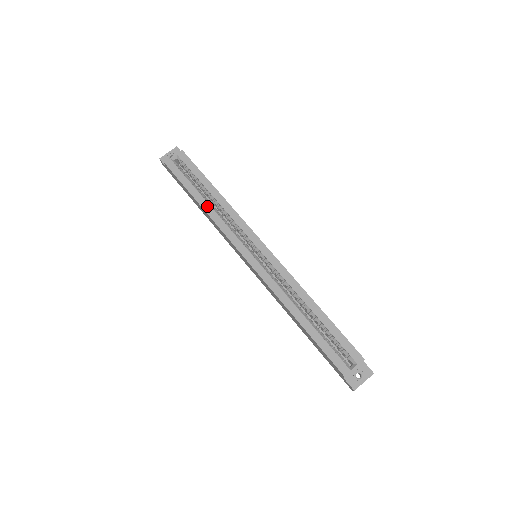
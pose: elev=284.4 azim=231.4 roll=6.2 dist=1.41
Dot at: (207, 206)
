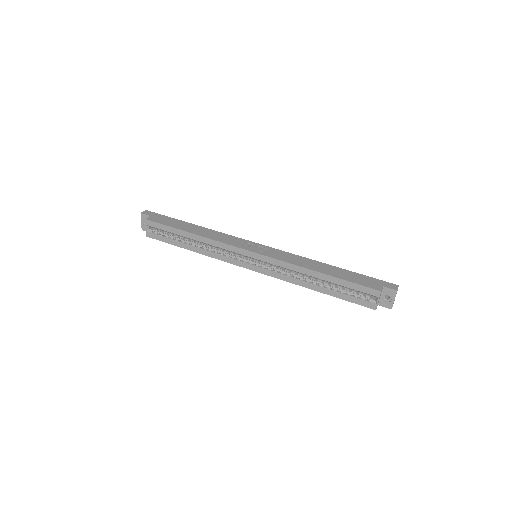
Dot at: (196, 249)
